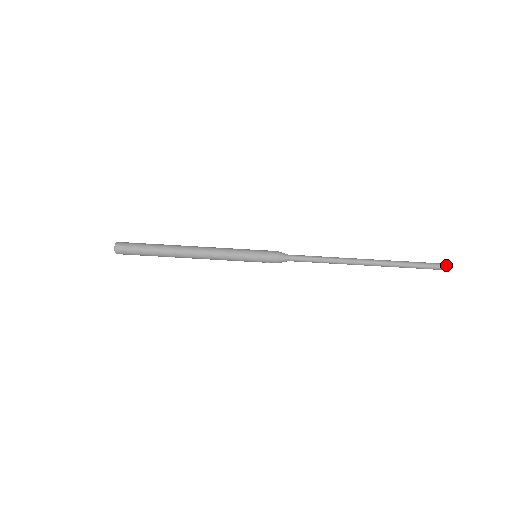
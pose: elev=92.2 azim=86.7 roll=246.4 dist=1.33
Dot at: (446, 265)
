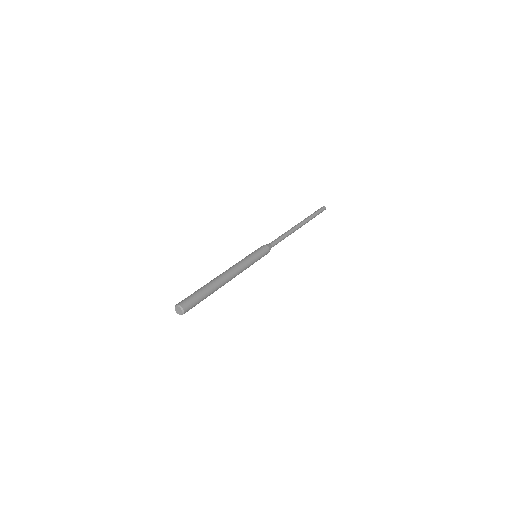
Dot at: (322, 207)
